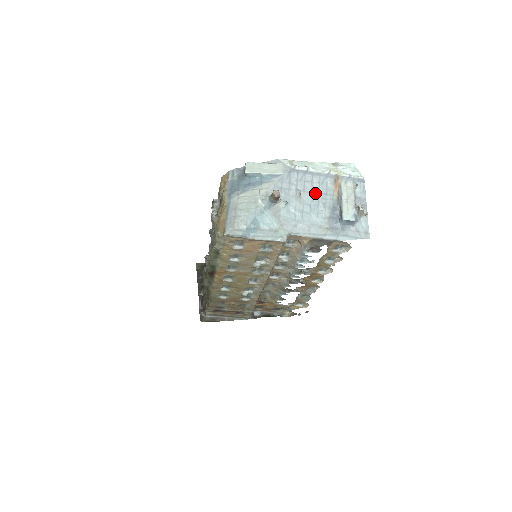
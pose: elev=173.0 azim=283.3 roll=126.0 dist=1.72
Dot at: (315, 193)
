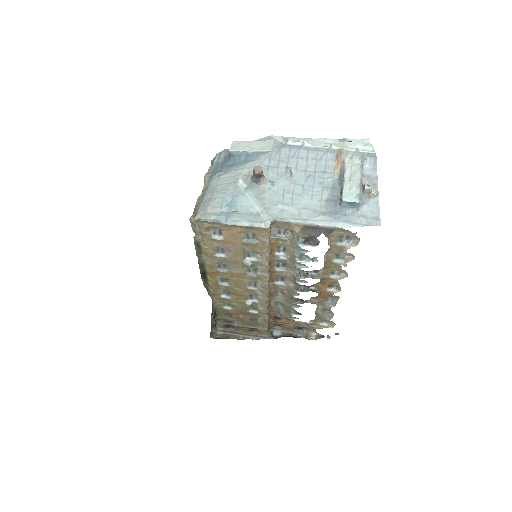
Dot at: (310, 171)
